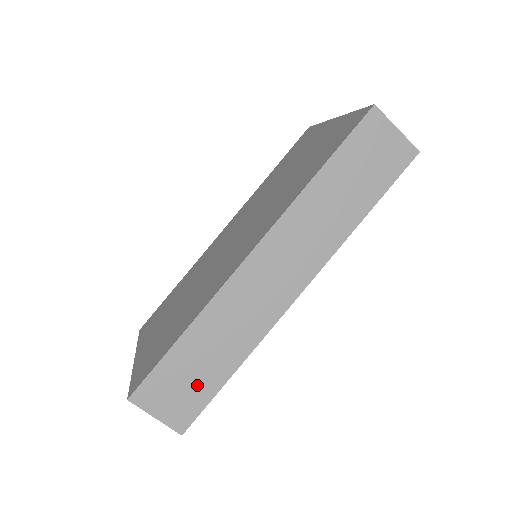
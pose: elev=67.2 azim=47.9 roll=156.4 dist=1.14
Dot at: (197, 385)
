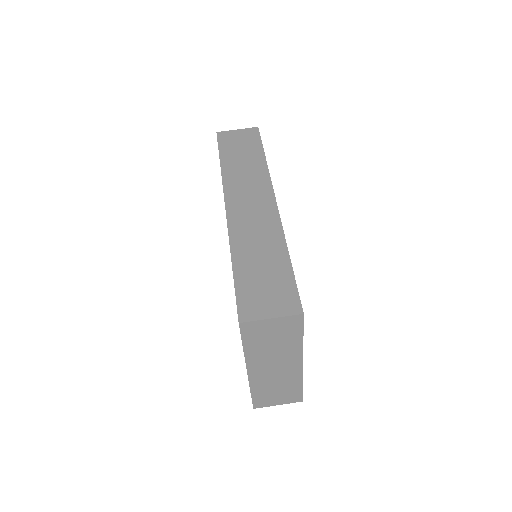
Dot at: (275, 280)
